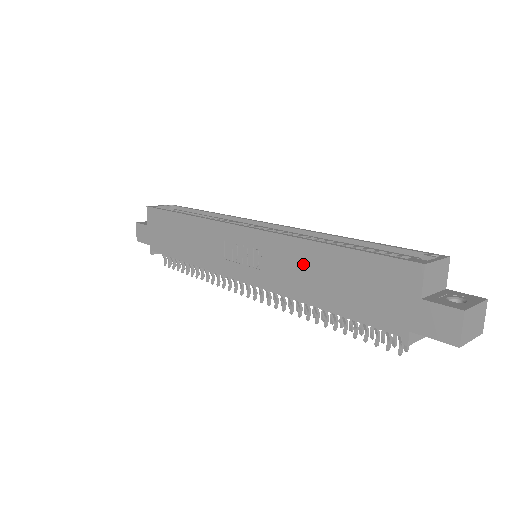
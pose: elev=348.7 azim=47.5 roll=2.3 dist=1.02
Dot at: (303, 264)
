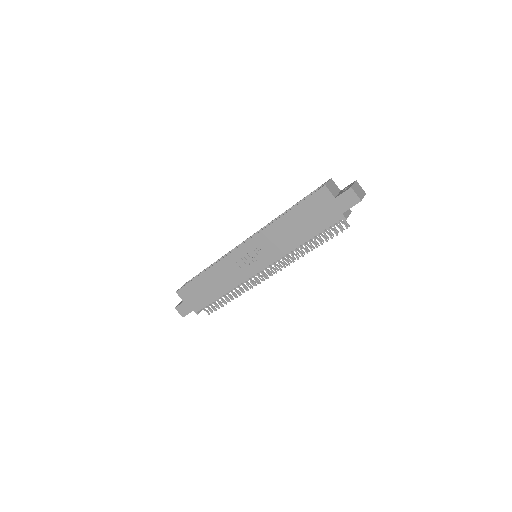
Dot at: (282, 233)
